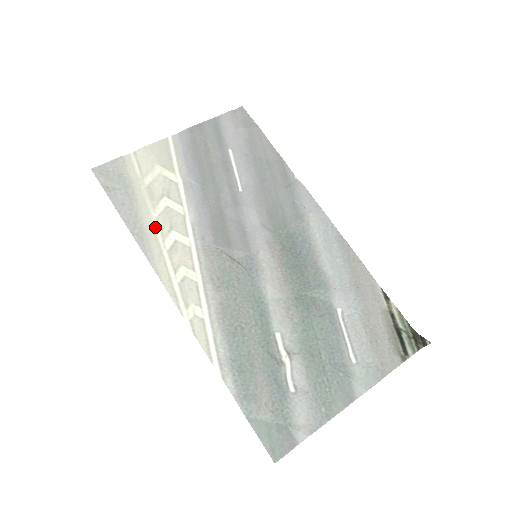
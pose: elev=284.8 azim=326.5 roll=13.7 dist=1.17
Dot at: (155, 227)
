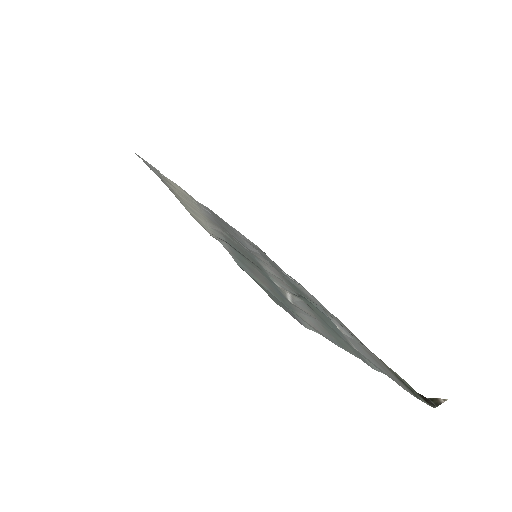
Dot at: (172, 188)
